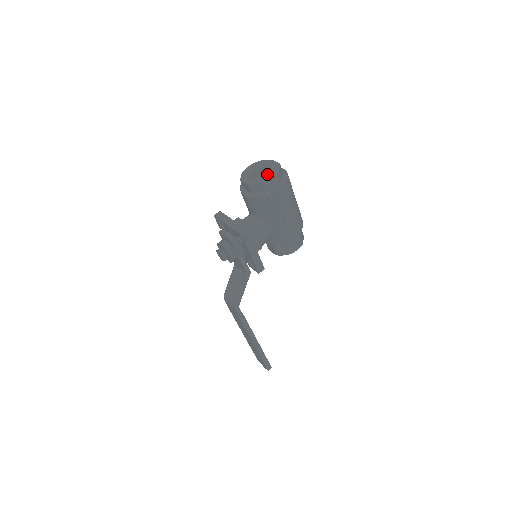
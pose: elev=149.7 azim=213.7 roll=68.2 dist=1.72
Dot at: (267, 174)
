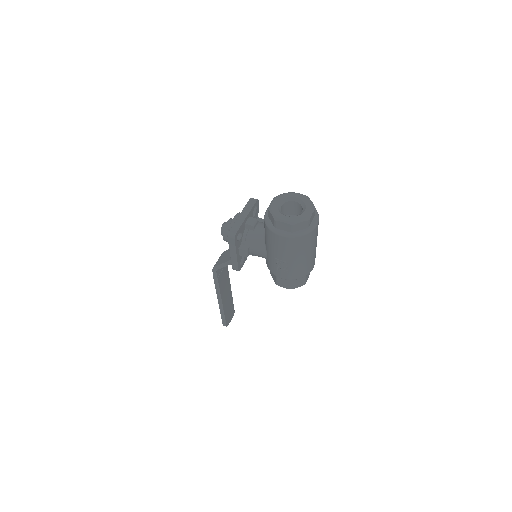
Dot at: (287, 216)
